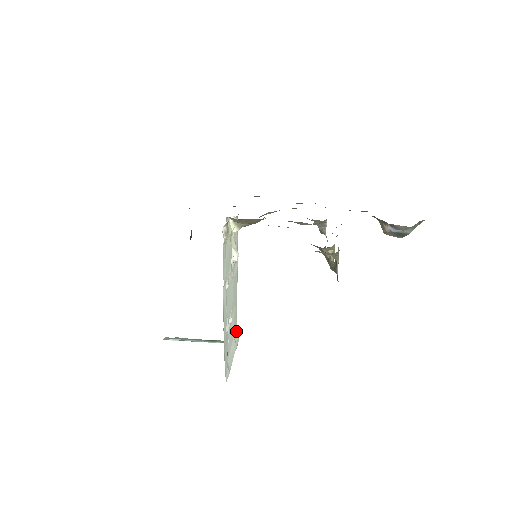
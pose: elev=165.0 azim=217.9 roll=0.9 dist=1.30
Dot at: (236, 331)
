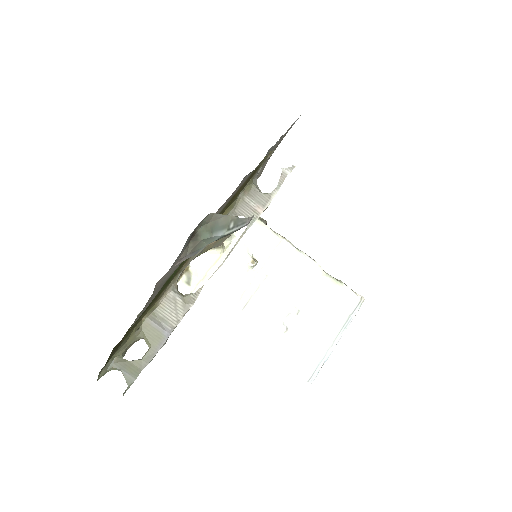
Dot at: (345, 295)
